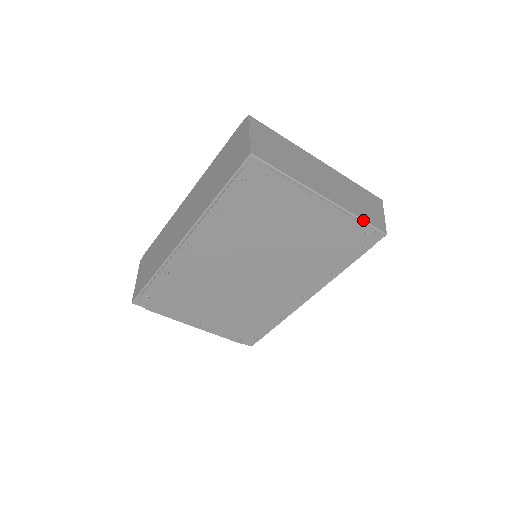
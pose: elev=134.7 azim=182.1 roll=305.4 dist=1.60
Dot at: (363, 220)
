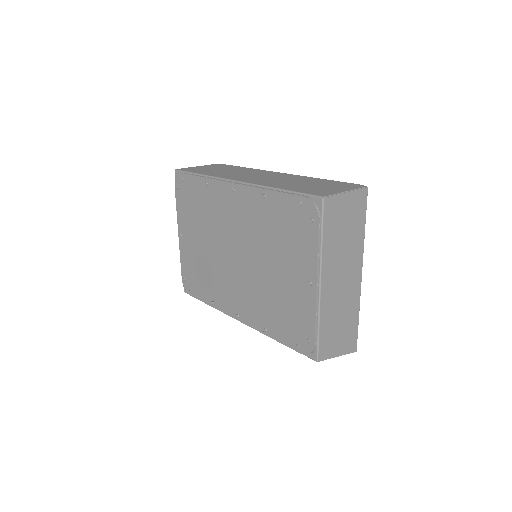
Dot at: (319, 332)
